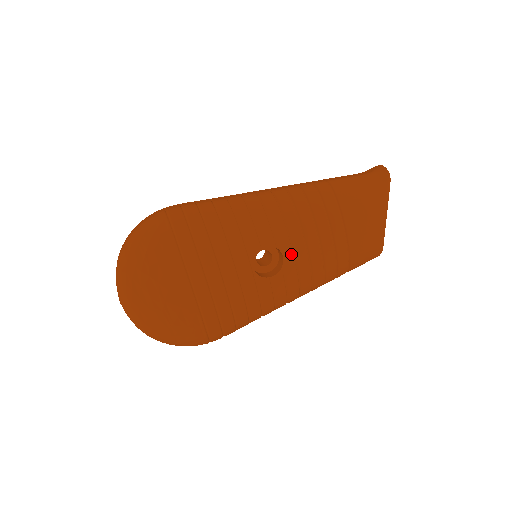
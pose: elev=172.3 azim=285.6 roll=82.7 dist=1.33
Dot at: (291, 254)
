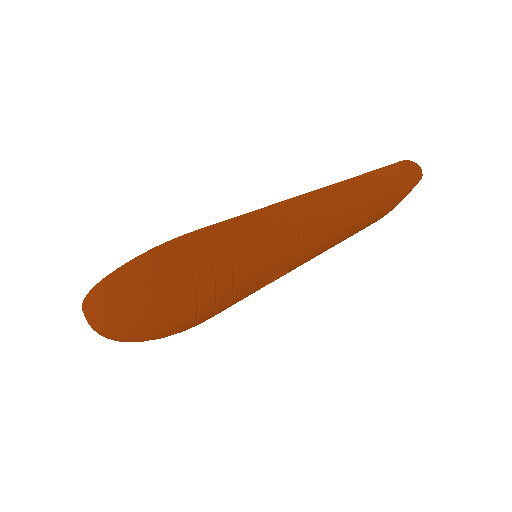
Dot at: (297, 266)
